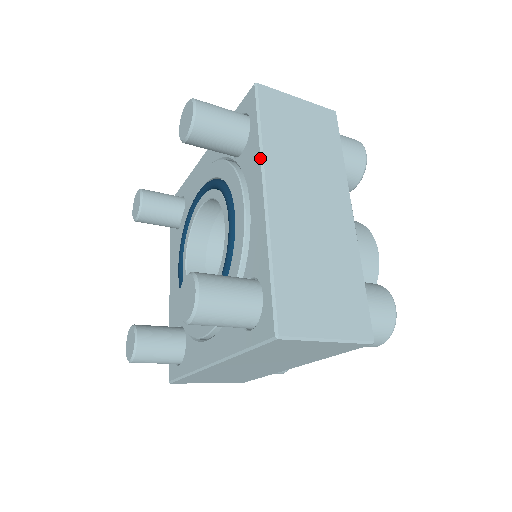
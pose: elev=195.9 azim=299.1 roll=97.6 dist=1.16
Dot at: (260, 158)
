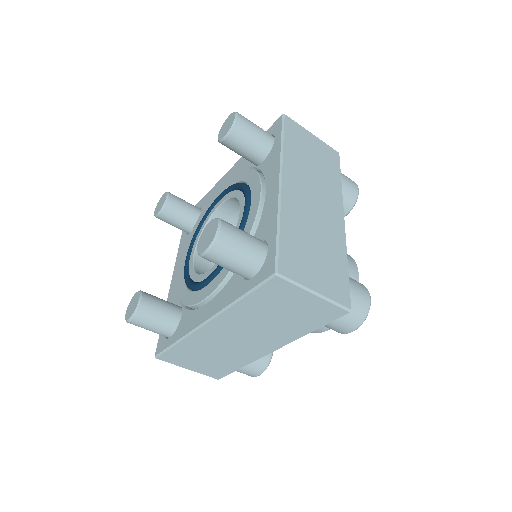
Dot at: (280, 159)
